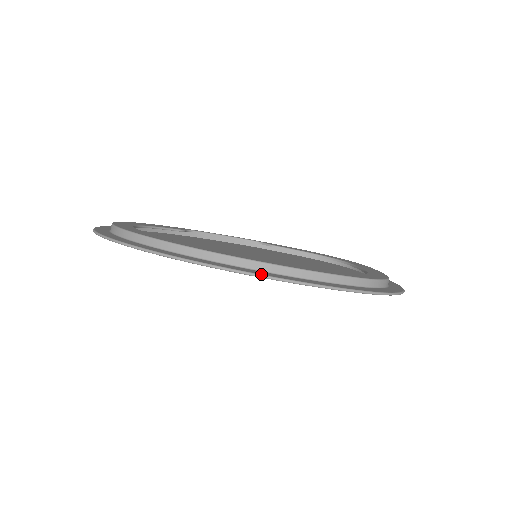
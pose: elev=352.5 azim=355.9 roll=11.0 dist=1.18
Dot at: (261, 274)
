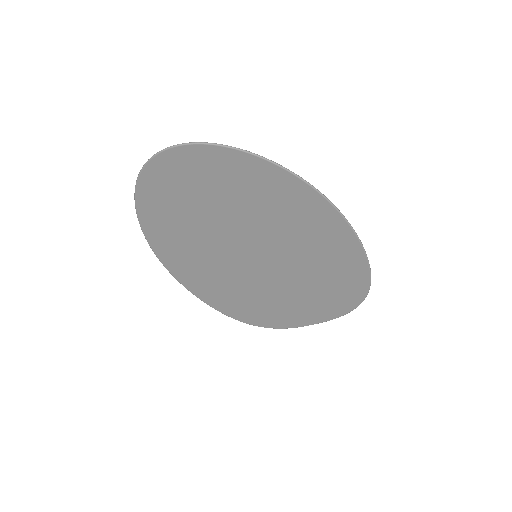
Dot at: (348, 222)
